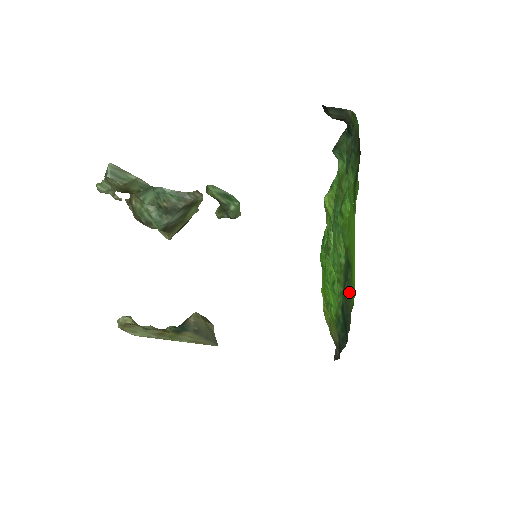
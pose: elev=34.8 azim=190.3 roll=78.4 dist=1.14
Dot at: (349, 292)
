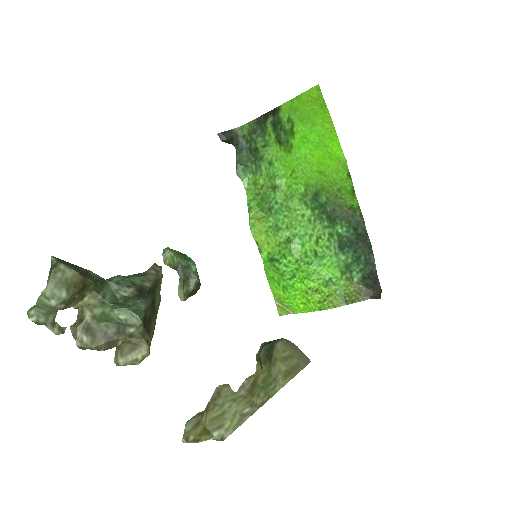
Dot at: (336, 204)
